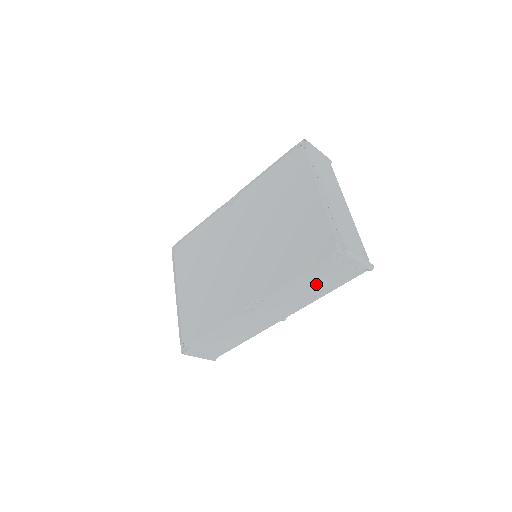
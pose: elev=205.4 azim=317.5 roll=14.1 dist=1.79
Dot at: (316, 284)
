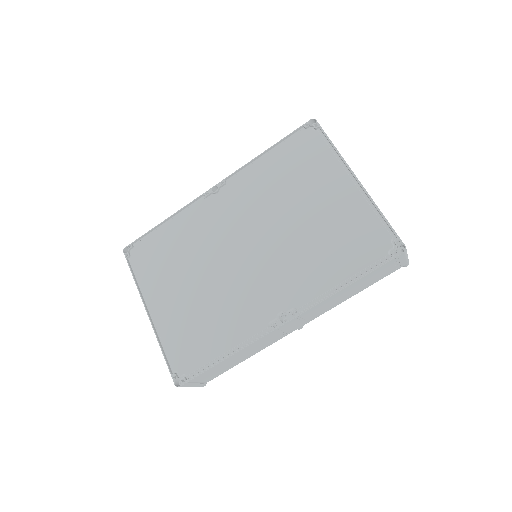
Dot at: (357, 286)
